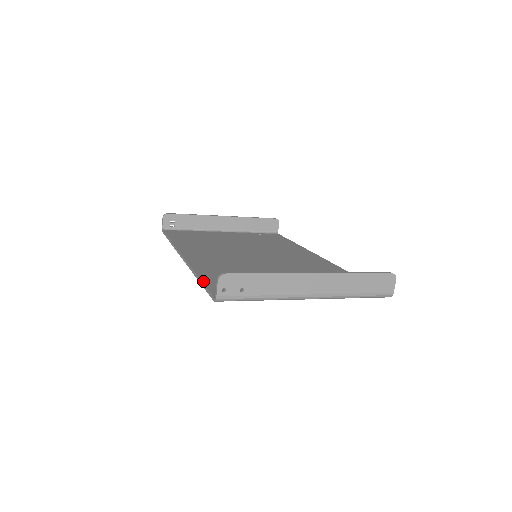
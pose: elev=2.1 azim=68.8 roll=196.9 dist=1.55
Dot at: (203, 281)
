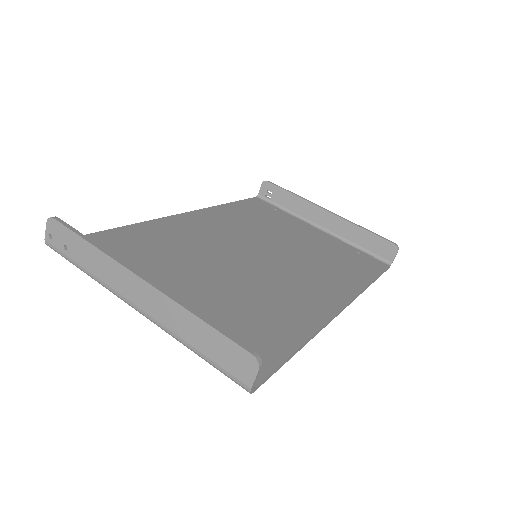
Dot at: (103, 231)
